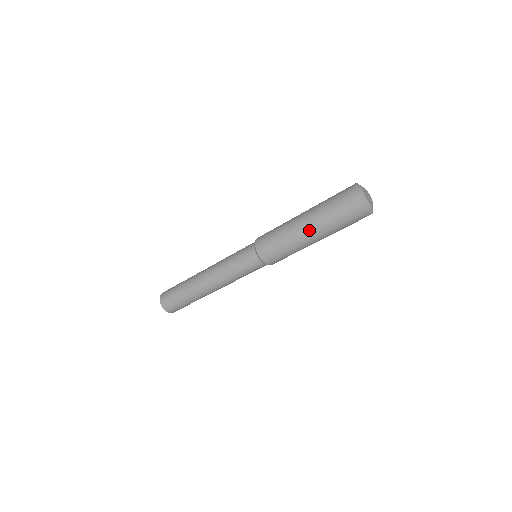
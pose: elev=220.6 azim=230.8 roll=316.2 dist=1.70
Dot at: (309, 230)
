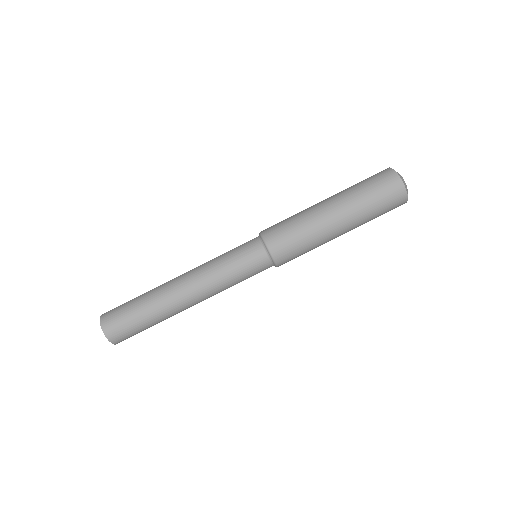
Dot at: (337, 211)
